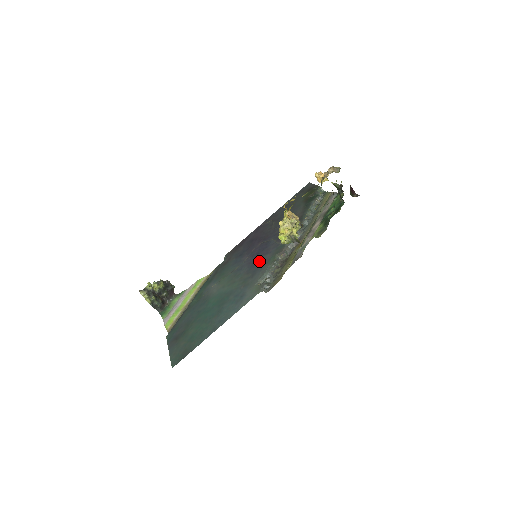
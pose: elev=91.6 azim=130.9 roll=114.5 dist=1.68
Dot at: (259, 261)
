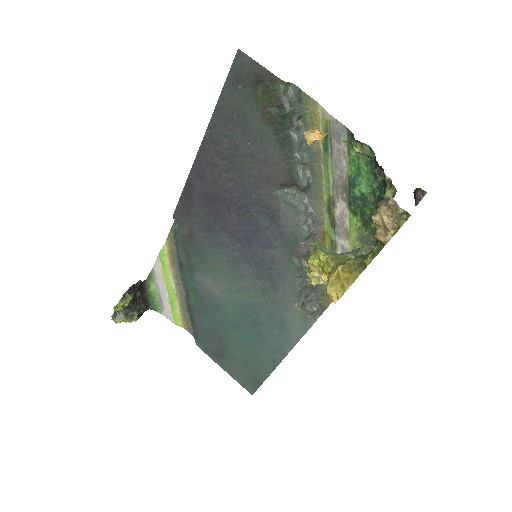
Dot at: (265, 261)
